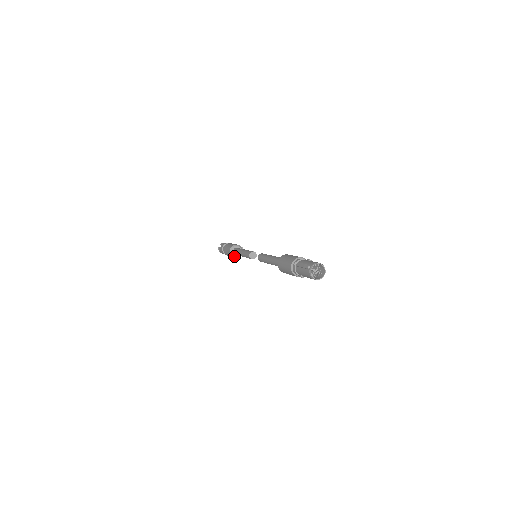
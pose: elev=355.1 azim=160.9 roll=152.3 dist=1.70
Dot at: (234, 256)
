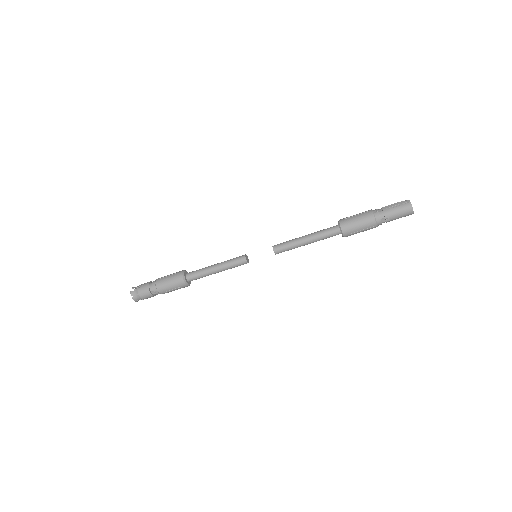
Dot at: (187, 282)
